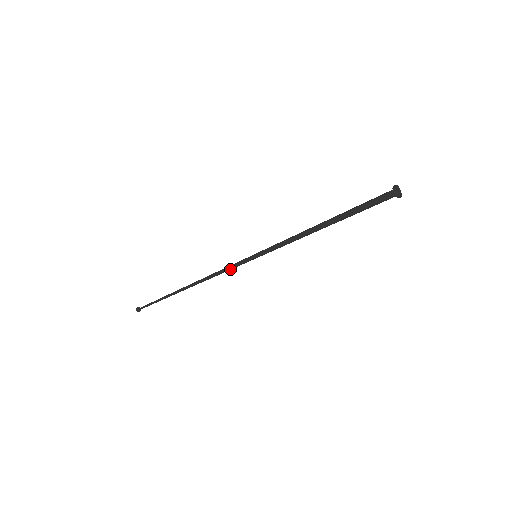
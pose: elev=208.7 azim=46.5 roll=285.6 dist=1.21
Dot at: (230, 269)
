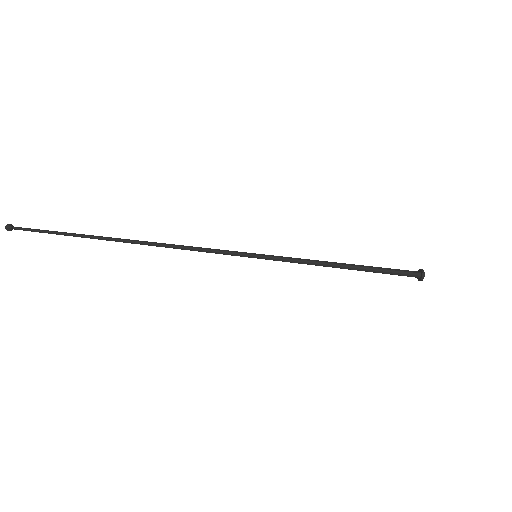
Dot at: (213, 252)
